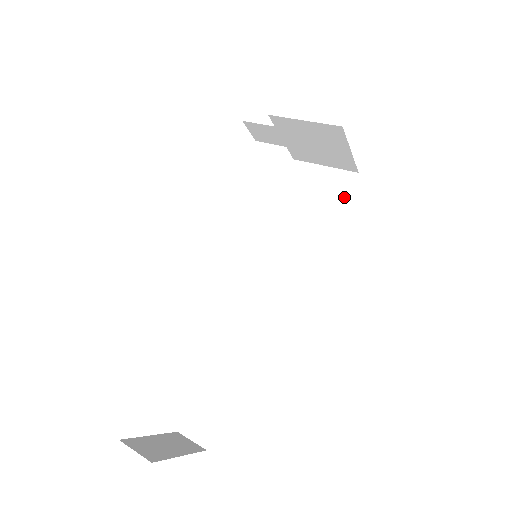
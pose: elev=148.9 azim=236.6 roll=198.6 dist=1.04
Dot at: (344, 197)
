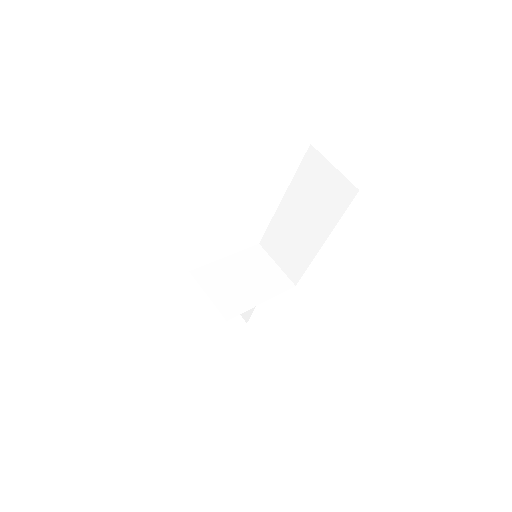
Dot at: (342, 209)
